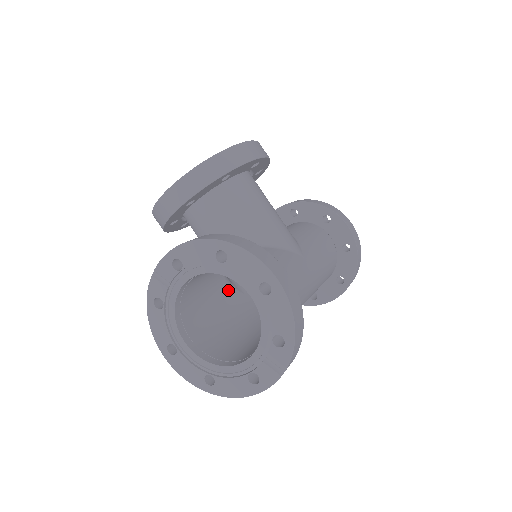
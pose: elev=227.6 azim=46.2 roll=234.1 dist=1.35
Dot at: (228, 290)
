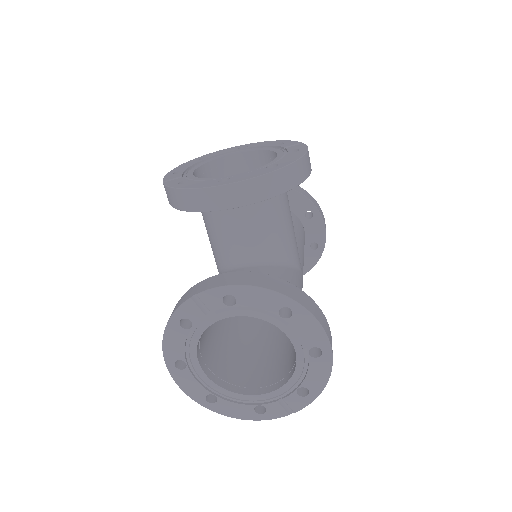
Dot at: occluded
